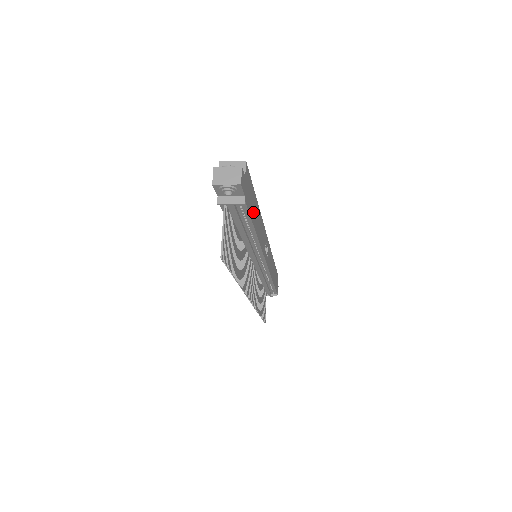
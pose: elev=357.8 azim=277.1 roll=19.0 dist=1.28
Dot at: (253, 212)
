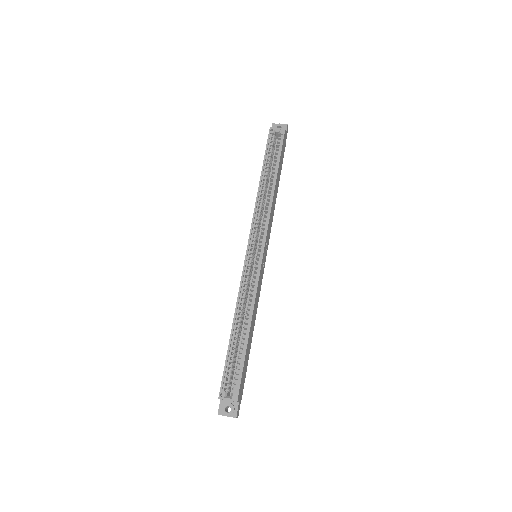
Dot at: (248, 355)
